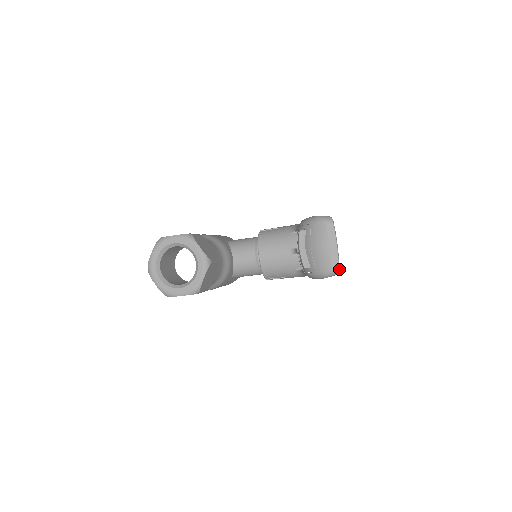
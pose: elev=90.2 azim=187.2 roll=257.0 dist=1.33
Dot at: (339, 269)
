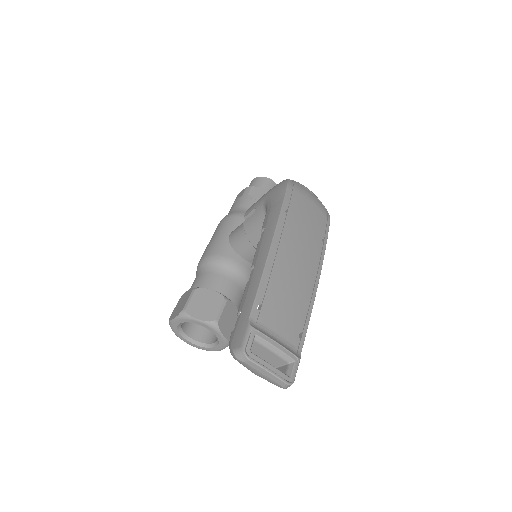
Dot at: (295, 365)
